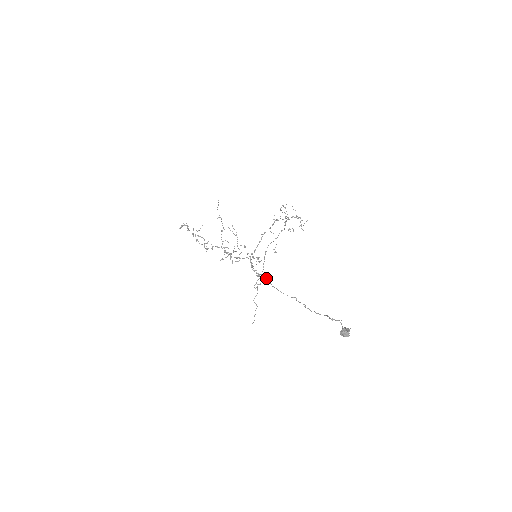
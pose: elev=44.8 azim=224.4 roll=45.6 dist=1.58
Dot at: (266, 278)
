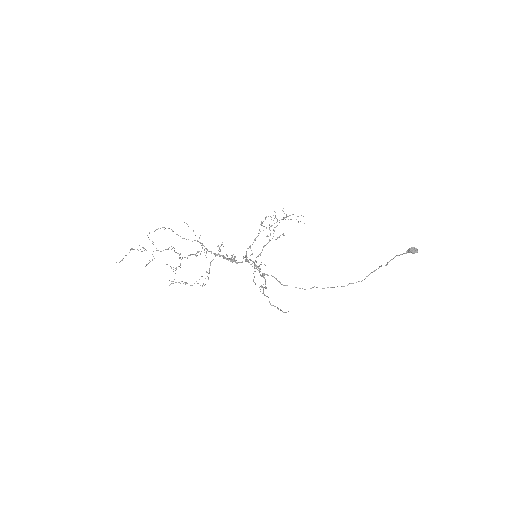
Dot at: occluded
